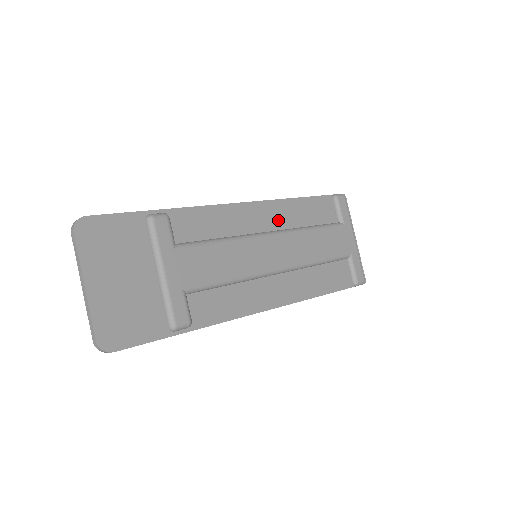
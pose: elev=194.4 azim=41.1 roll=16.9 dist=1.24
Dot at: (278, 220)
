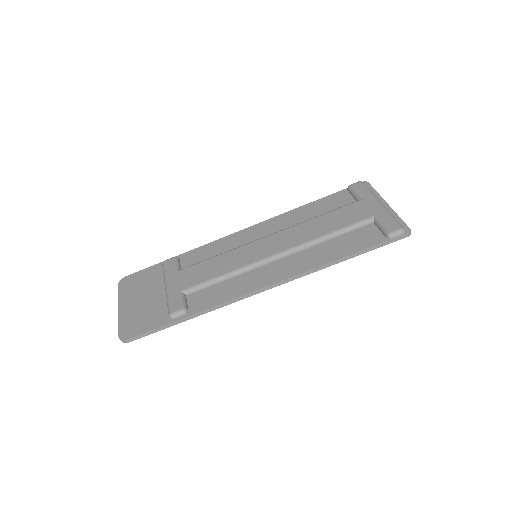
Dot at: (280, 227)
